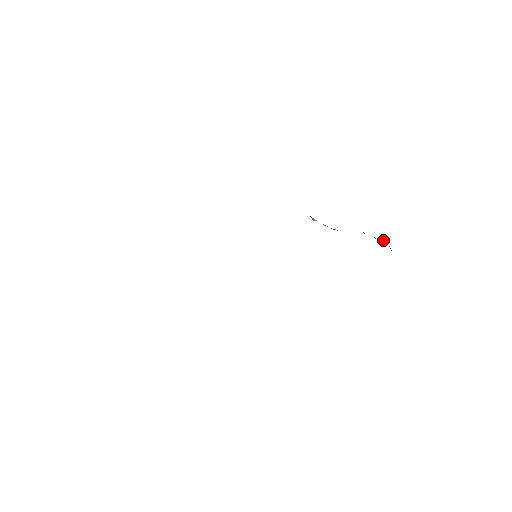
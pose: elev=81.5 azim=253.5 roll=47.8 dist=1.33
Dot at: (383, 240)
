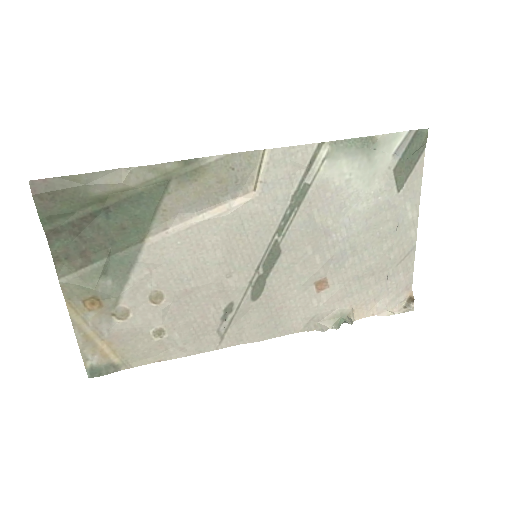
Dot at: (404, 308)
